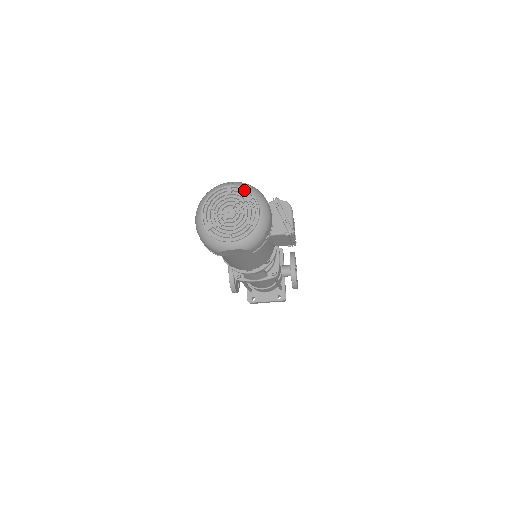
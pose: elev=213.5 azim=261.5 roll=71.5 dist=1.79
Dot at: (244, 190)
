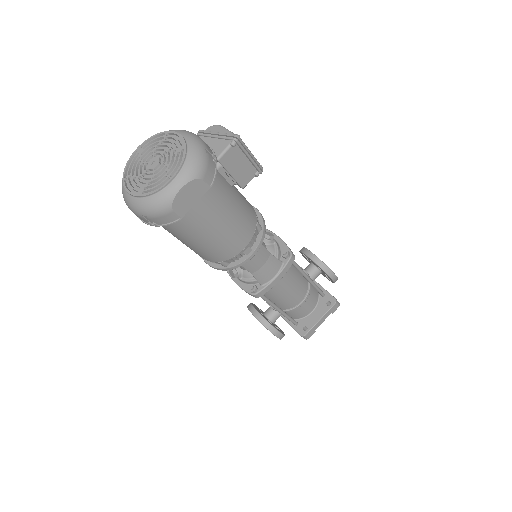
Dot at: (154, 138)
